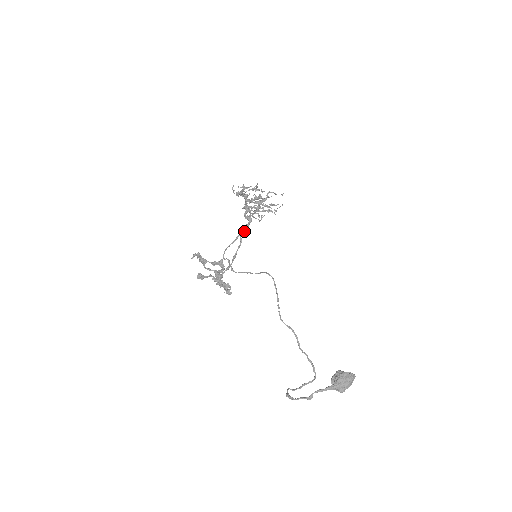
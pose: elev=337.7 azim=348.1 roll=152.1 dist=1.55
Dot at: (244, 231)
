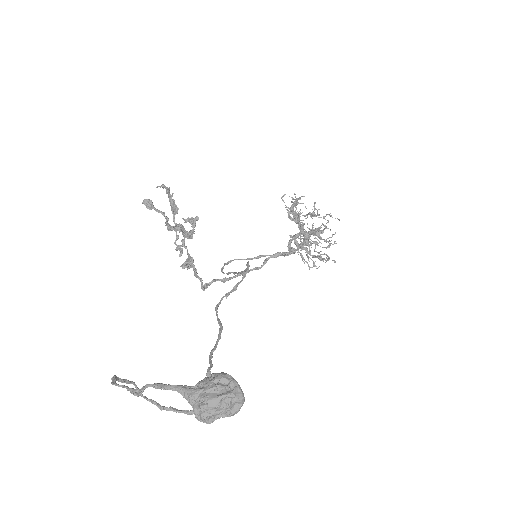
Dot at: (275, 255)
